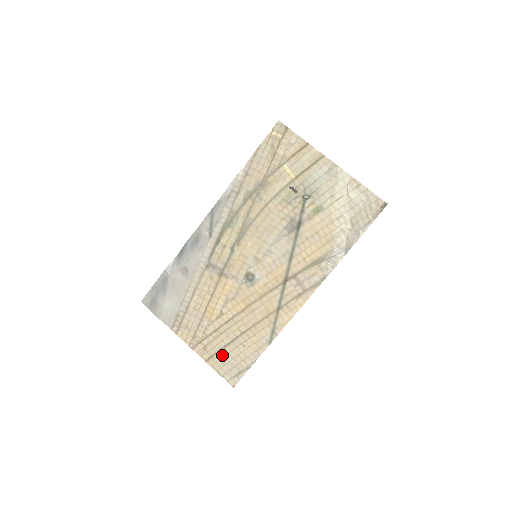
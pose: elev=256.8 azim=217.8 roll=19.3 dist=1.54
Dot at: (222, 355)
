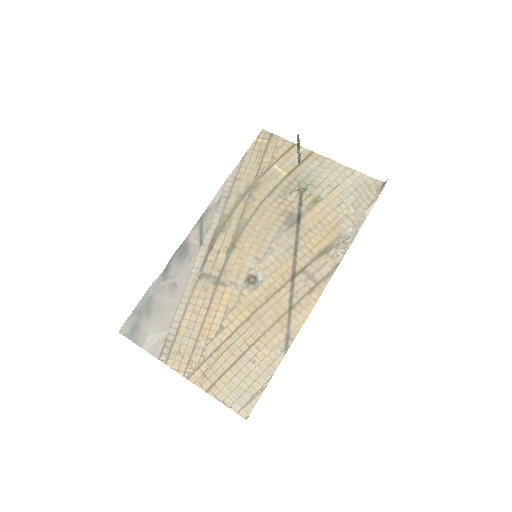
Dot at: (227, 379)
